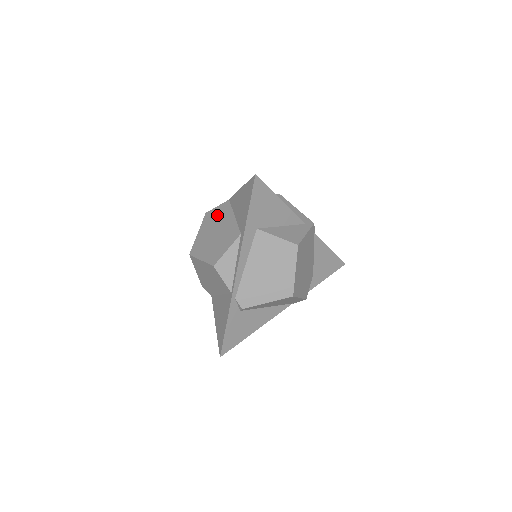
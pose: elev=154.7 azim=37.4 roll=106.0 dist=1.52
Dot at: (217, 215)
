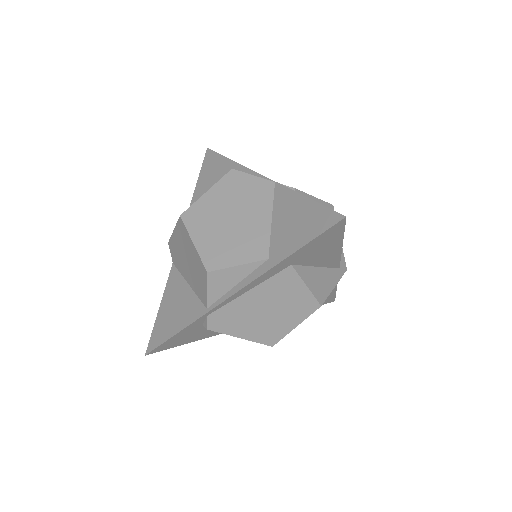
Dot at: (247, 191)
